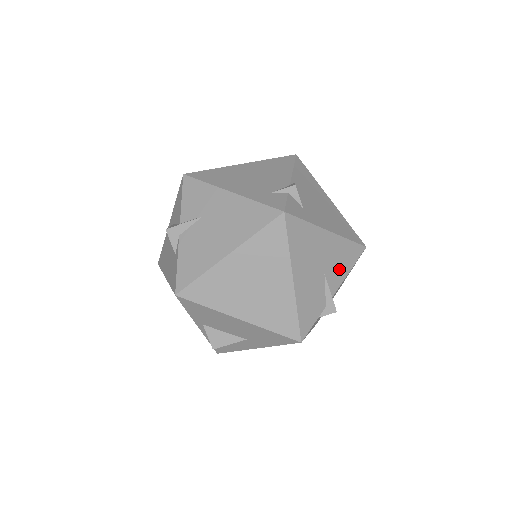
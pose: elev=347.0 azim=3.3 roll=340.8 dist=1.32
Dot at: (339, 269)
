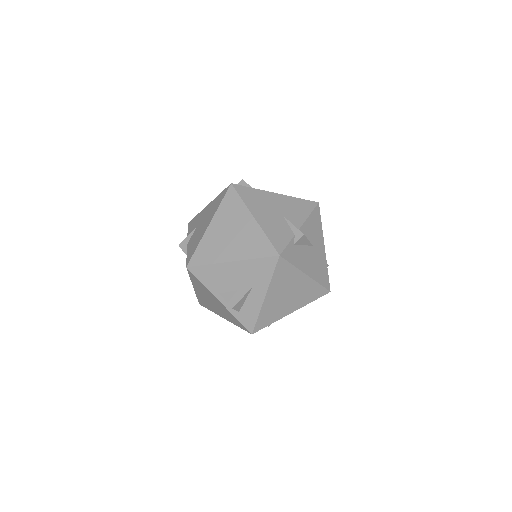
Dot at: (297, 214)
